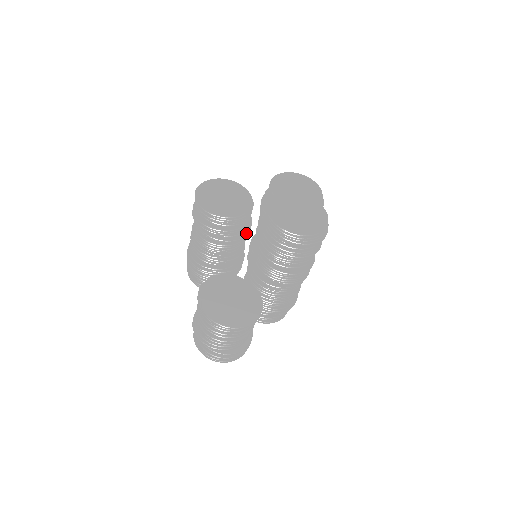
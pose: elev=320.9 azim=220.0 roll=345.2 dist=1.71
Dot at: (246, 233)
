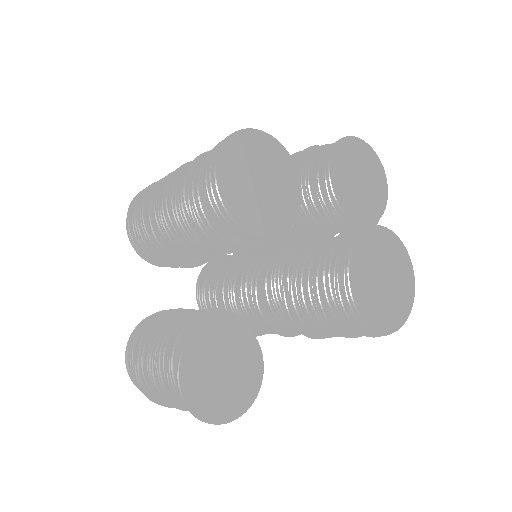
Dot at: occluded
